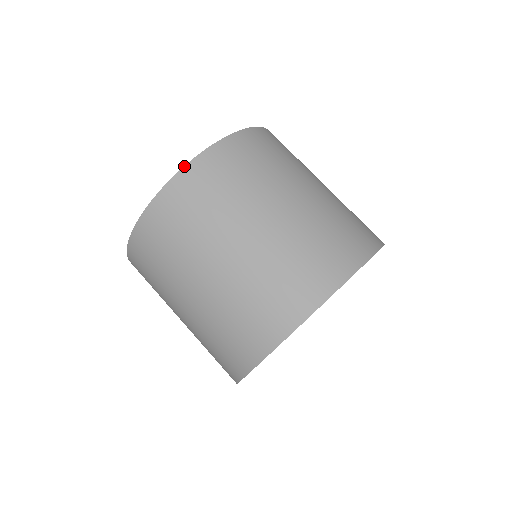
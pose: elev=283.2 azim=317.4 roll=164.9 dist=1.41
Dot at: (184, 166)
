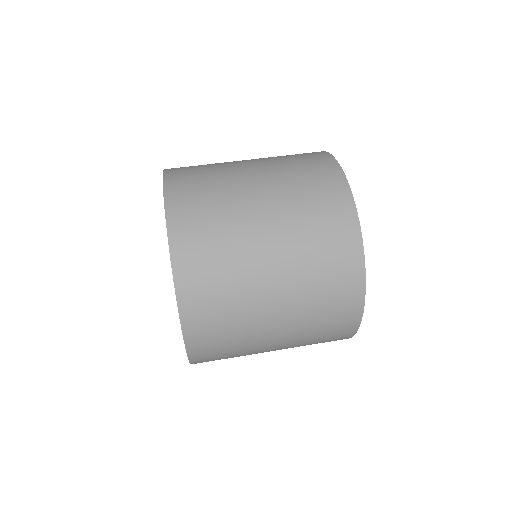
Dot at: occluded
